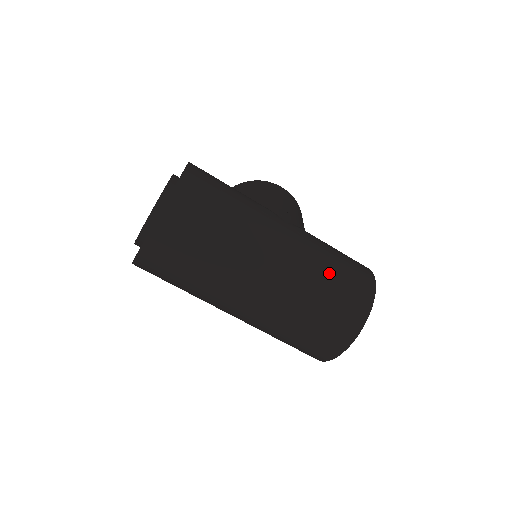
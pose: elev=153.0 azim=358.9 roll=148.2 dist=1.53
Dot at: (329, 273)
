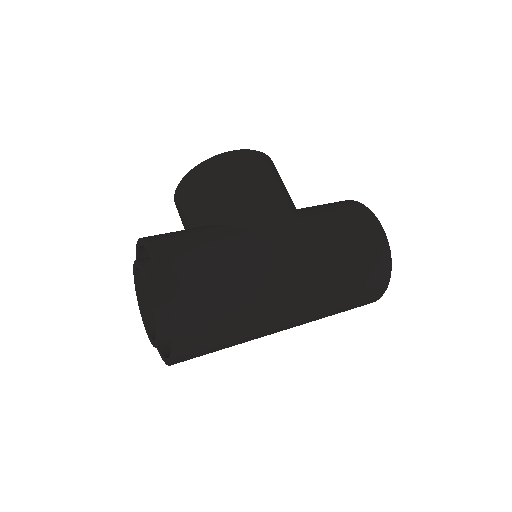
Dot at: (345, 269)
